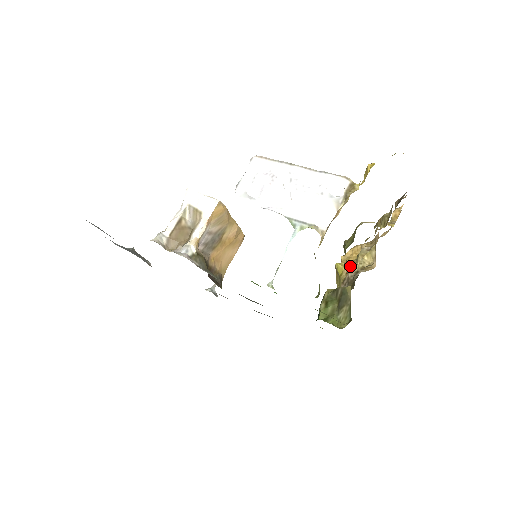
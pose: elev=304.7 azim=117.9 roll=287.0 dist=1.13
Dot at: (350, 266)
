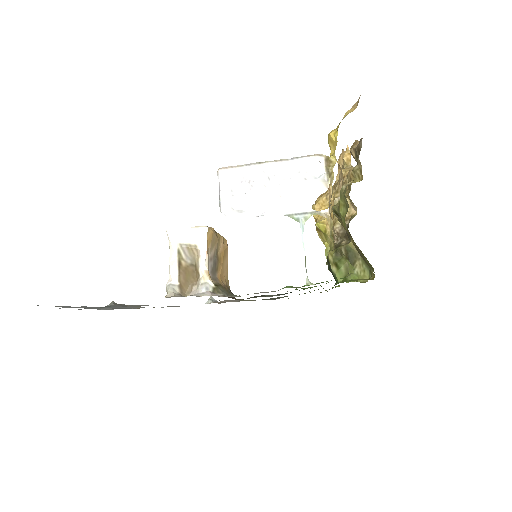
Dot at: occluded
